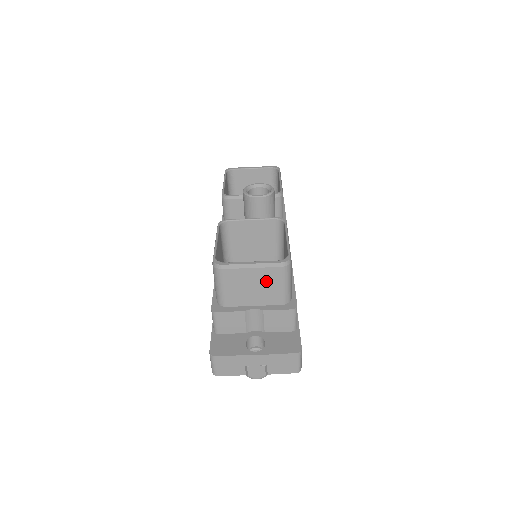
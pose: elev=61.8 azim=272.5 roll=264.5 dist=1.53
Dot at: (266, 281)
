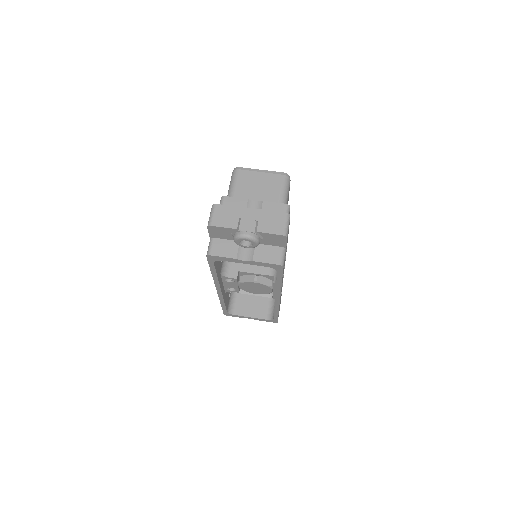
Dot at: (269, 184)
